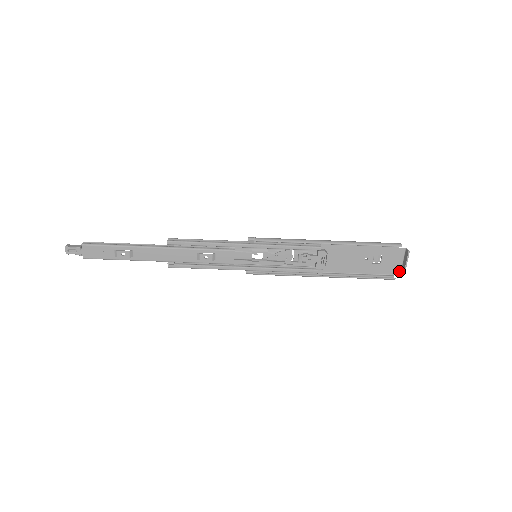
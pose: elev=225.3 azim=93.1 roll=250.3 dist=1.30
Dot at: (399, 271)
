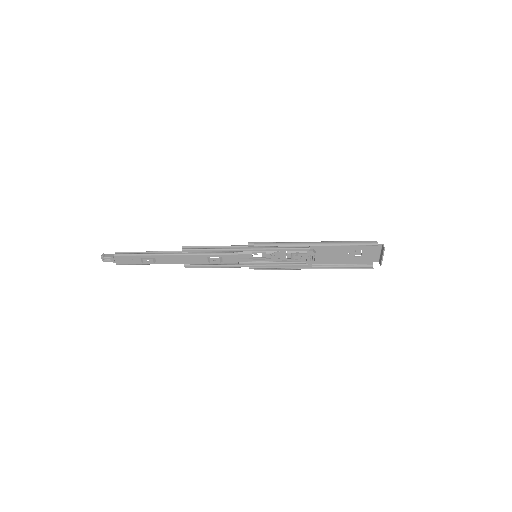
Dot at: (377, 261)
